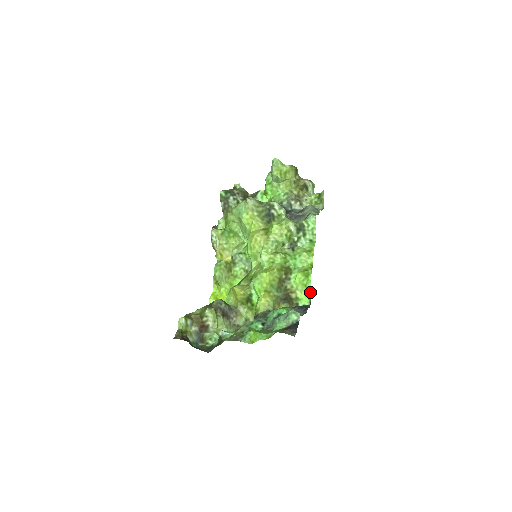
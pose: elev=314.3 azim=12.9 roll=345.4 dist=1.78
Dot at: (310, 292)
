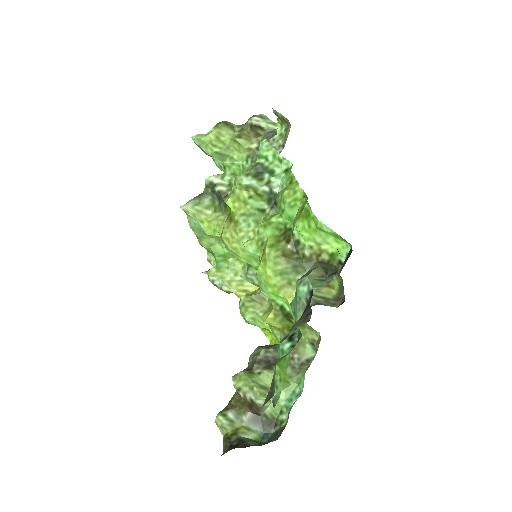
Dot at: (330, 231)
